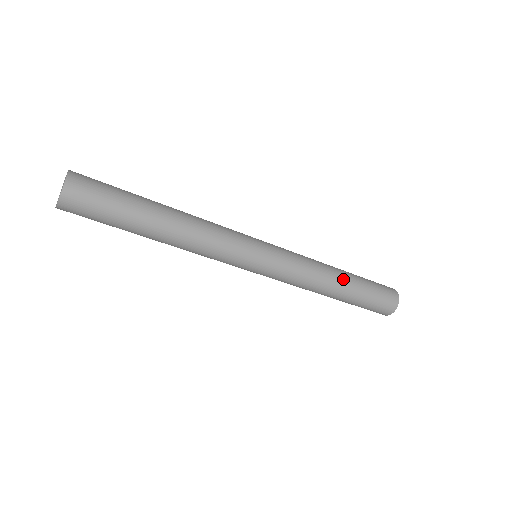
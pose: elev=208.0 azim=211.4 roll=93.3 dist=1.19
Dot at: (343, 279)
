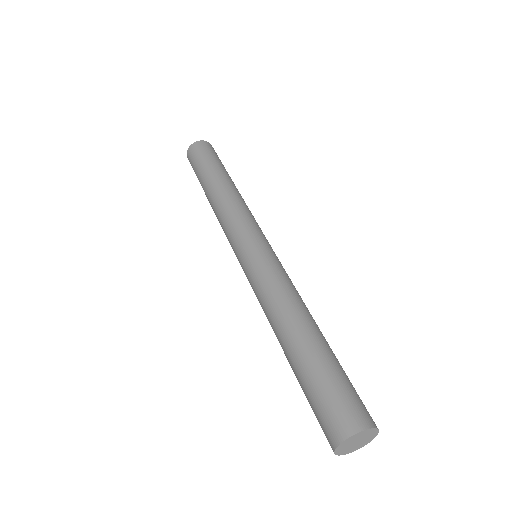
Dot at: (318, 328)
